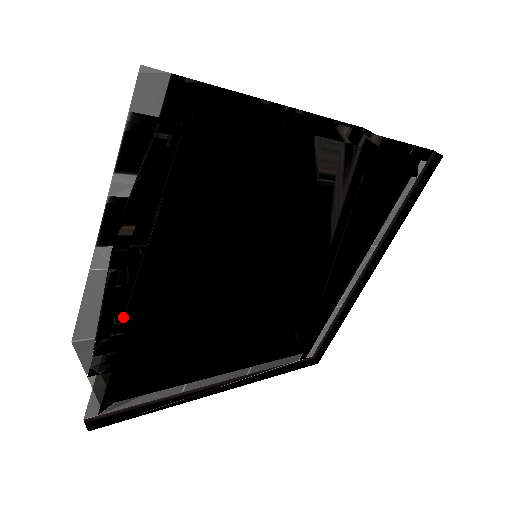
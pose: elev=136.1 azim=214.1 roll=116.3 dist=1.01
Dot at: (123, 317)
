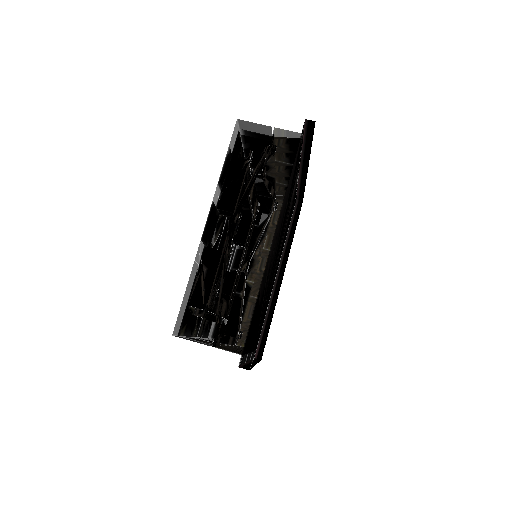
Dot at: (266, 265)
